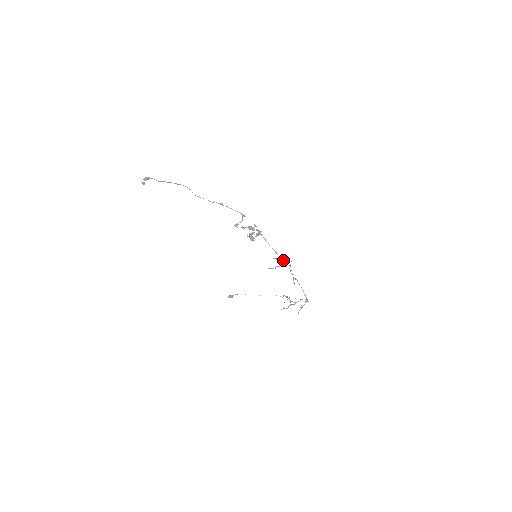
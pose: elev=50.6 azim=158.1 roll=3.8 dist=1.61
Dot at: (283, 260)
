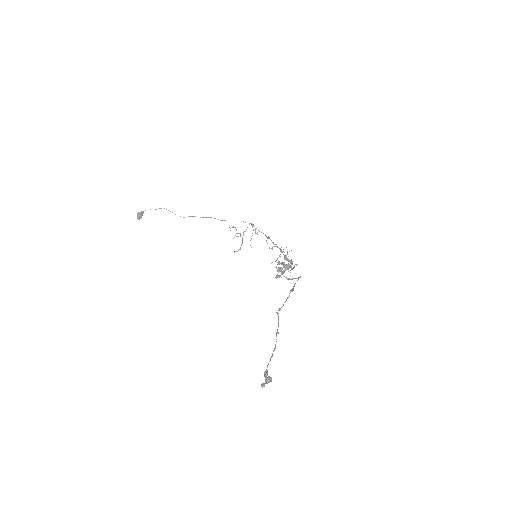
Dot at: occluded
